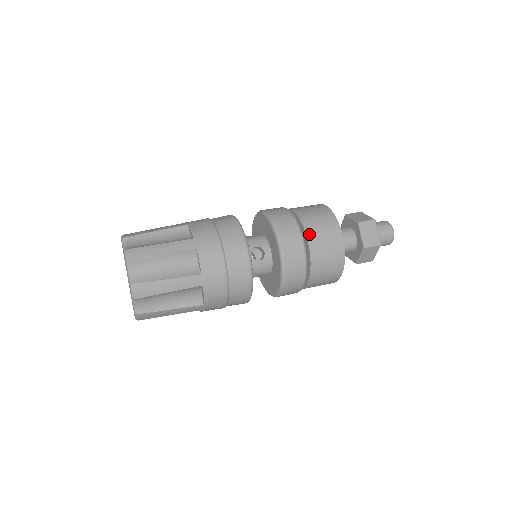
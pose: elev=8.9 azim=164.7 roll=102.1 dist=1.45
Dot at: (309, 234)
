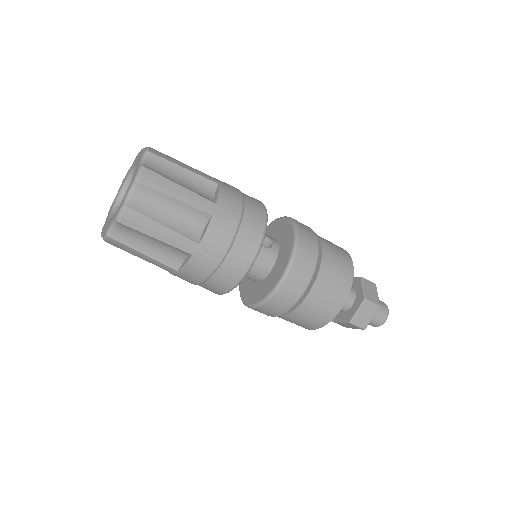
Dot at: (323, 243)
